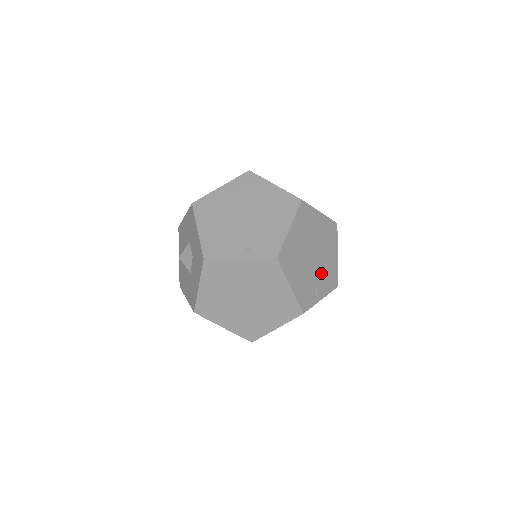
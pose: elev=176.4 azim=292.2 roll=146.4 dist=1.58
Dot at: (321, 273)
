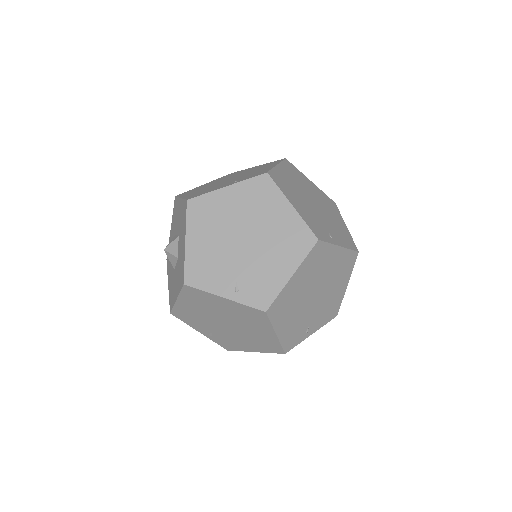
Dot at: (320, 309)
